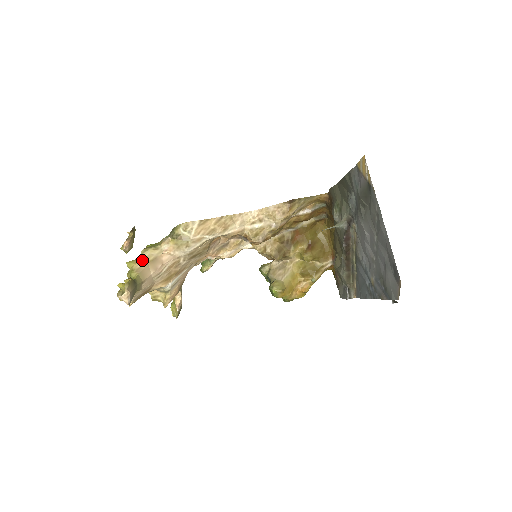
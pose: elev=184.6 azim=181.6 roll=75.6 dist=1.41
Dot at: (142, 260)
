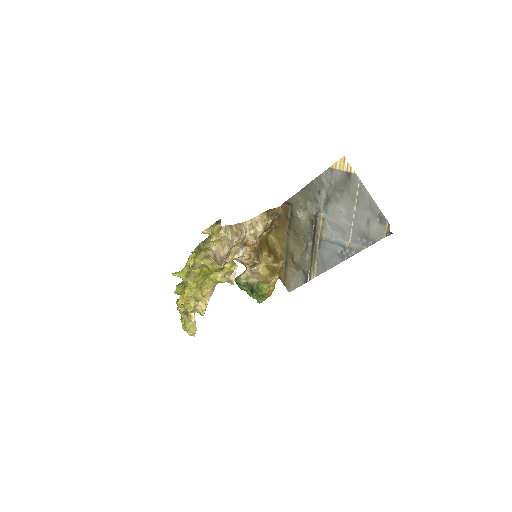
Dot at: (210, 257)
